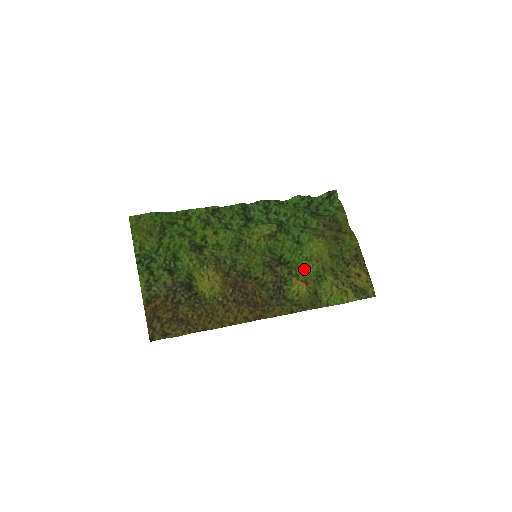
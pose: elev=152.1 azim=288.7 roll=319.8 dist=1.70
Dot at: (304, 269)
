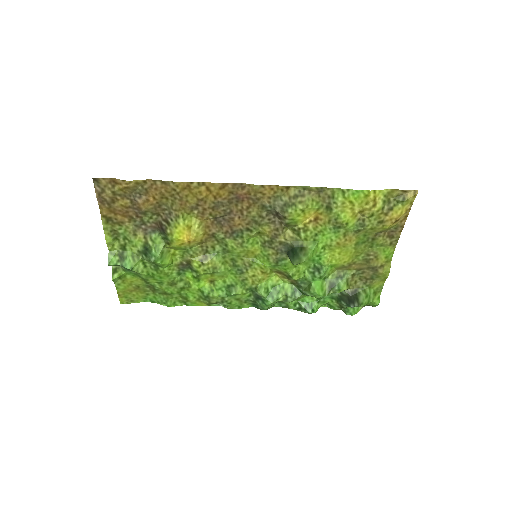
Dot at: (318, 237)
